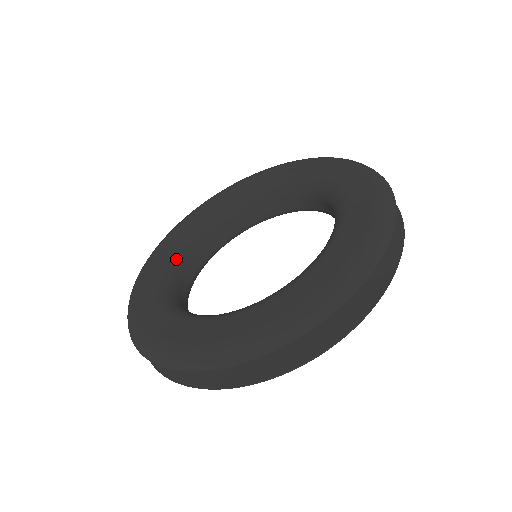
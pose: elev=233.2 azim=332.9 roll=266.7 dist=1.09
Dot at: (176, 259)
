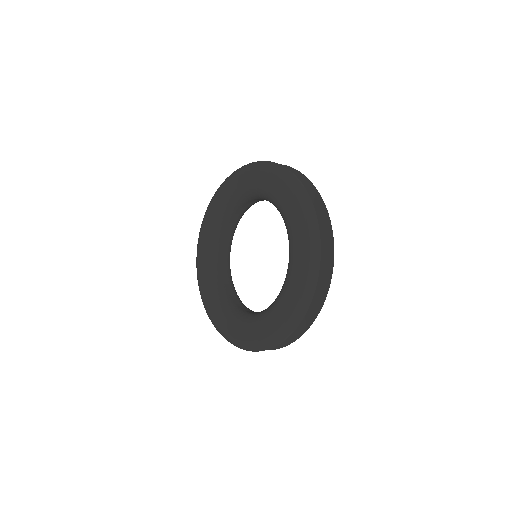
Dot at: (222, 219)
